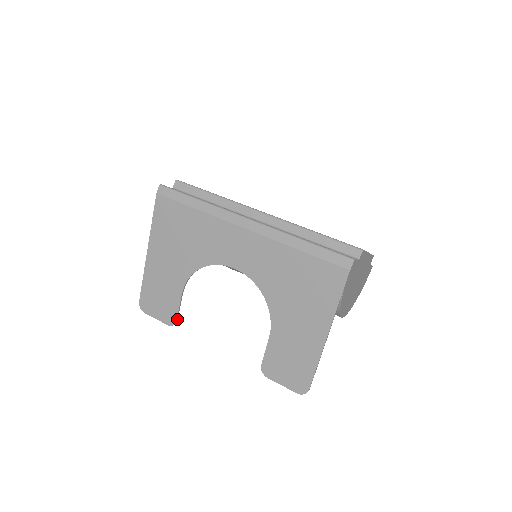
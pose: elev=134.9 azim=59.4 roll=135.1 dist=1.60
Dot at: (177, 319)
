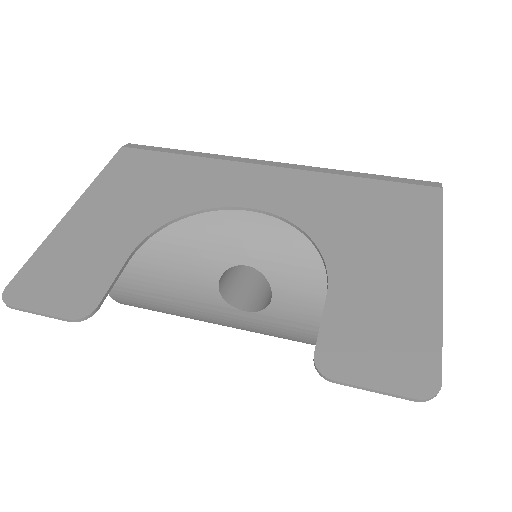
Dot at: (99, 305)
